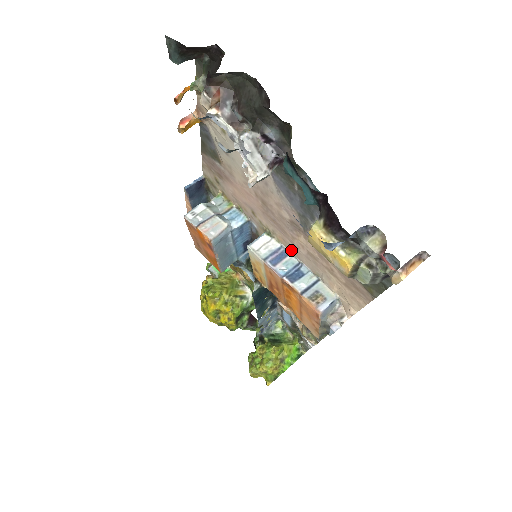
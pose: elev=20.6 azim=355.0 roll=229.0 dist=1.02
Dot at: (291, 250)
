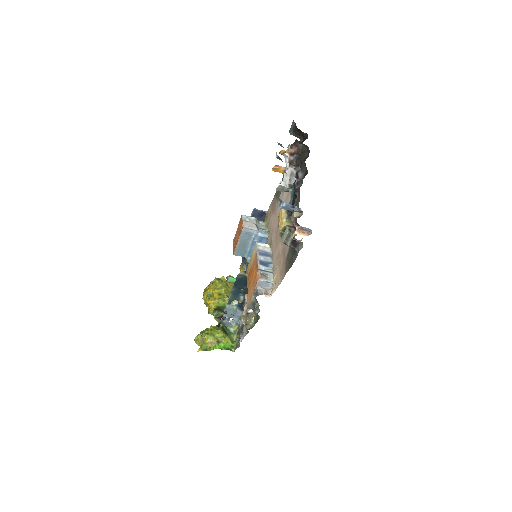
Dot at: (273, 255)
